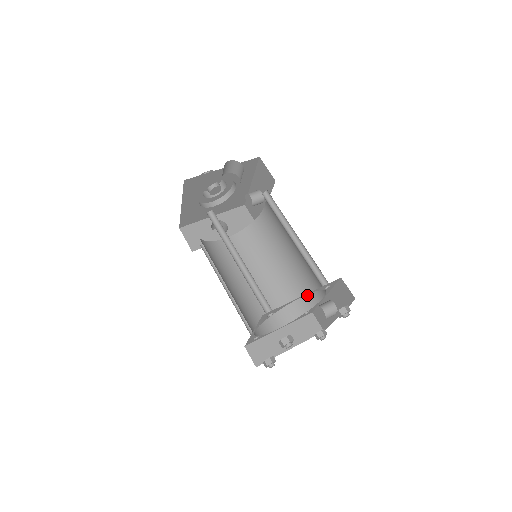
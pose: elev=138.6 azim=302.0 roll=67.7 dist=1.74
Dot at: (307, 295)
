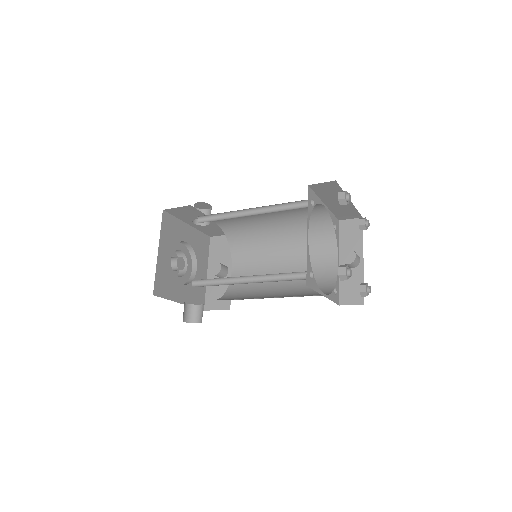
Dot at: (323, 279)
